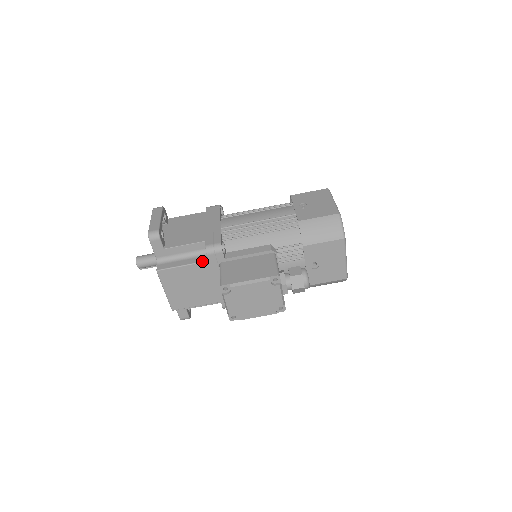
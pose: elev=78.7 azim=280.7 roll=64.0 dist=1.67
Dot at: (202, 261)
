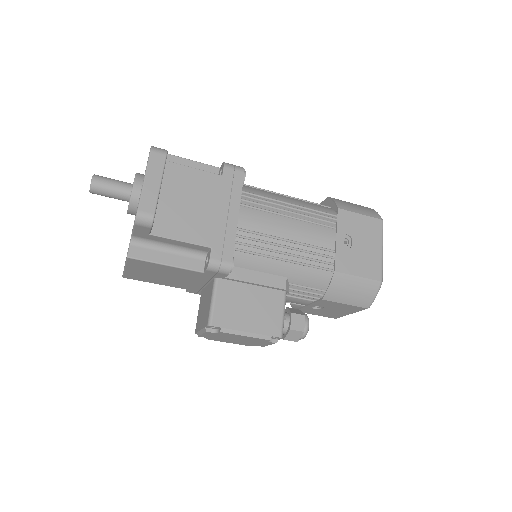
Dot at: (195, 269)
